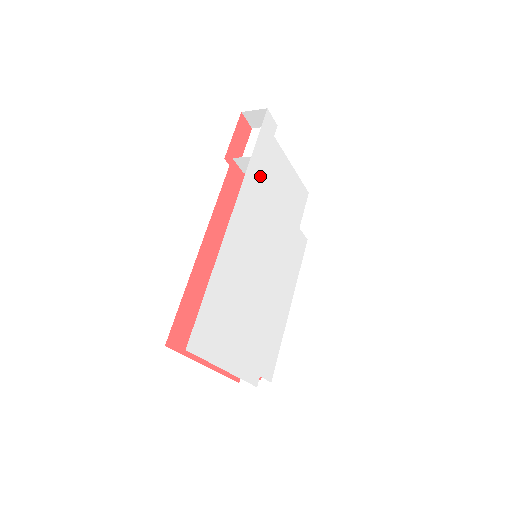
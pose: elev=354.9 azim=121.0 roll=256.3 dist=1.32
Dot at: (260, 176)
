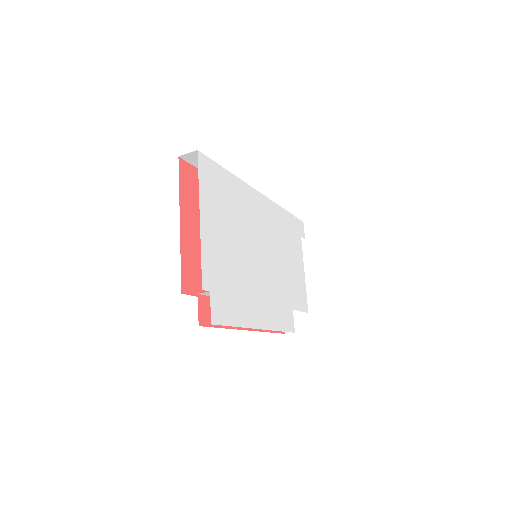
Dot at: (285, 226)
